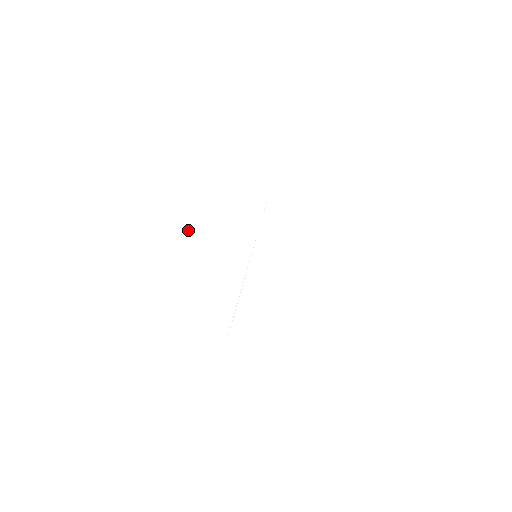
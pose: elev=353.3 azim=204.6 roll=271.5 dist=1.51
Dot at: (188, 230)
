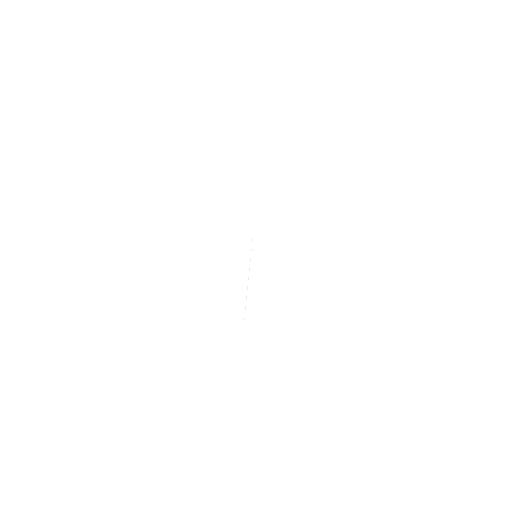
Dot at: (175, 246)
